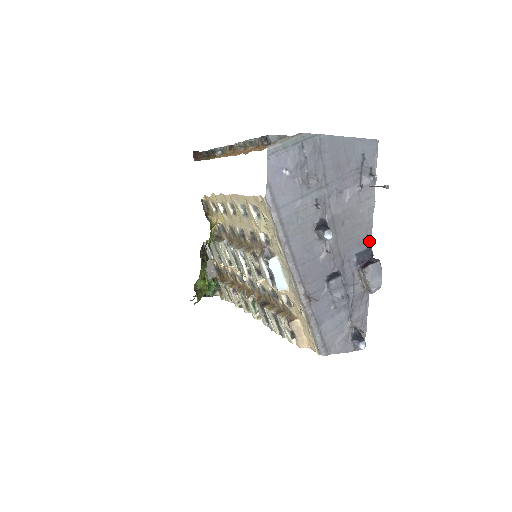
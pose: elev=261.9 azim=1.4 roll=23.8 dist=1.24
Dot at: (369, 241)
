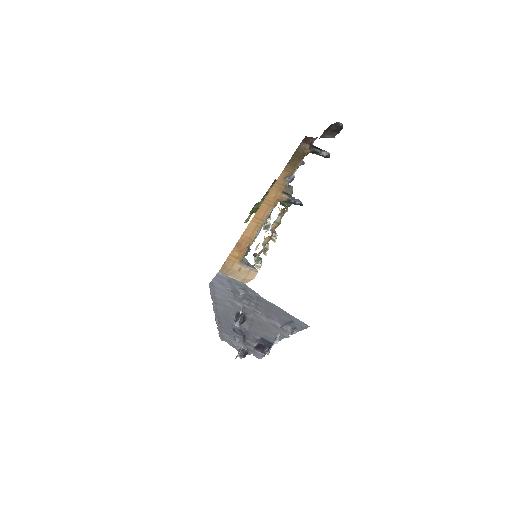
Dot at: occluded
